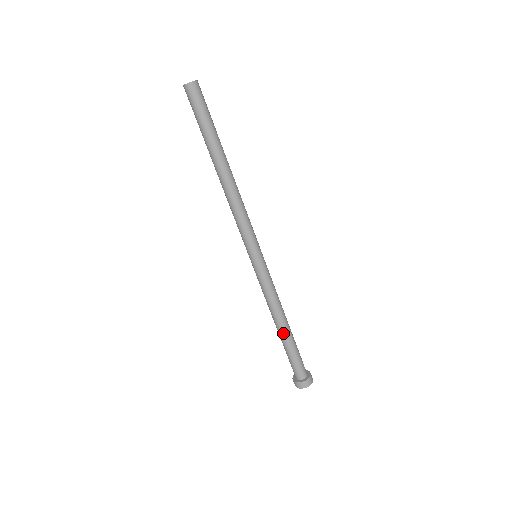
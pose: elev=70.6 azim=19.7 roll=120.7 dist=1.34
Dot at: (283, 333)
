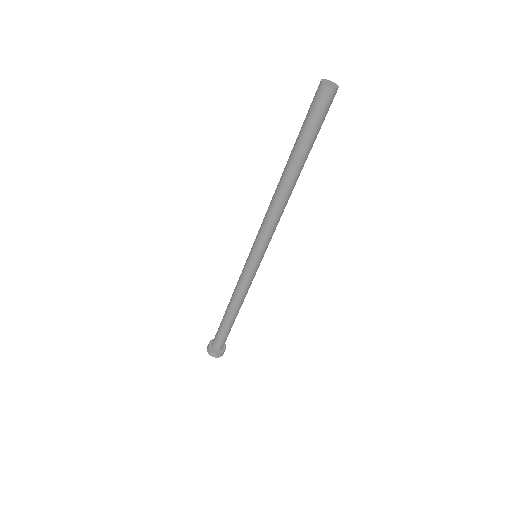
Dot at: (235, 318)
